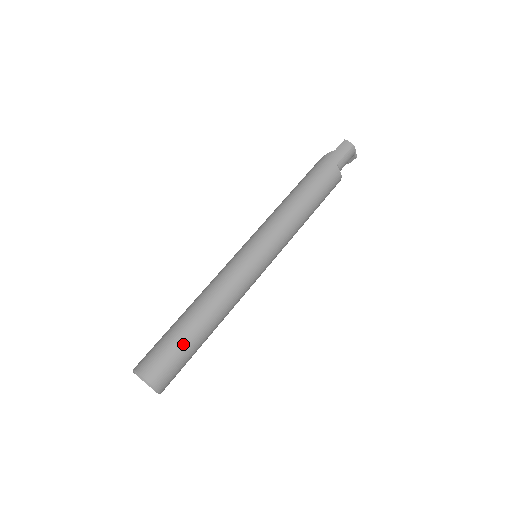
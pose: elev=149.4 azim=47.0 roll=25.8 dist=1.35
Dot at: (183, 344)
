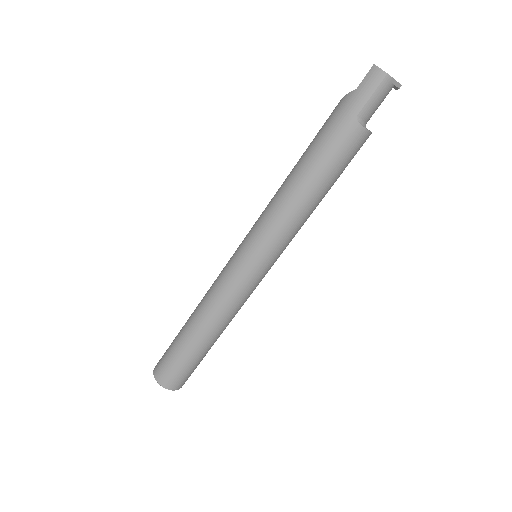
Dot at: (185, 356)
